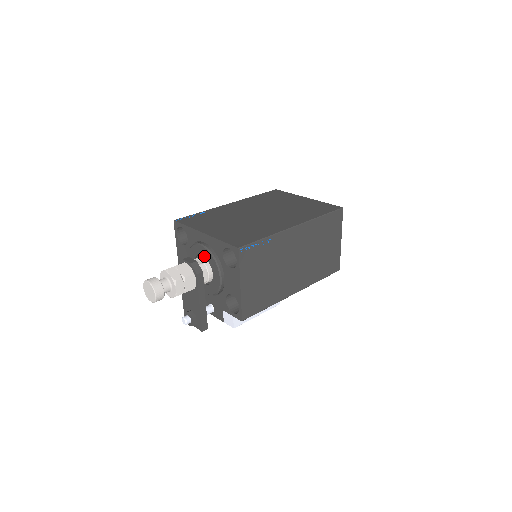
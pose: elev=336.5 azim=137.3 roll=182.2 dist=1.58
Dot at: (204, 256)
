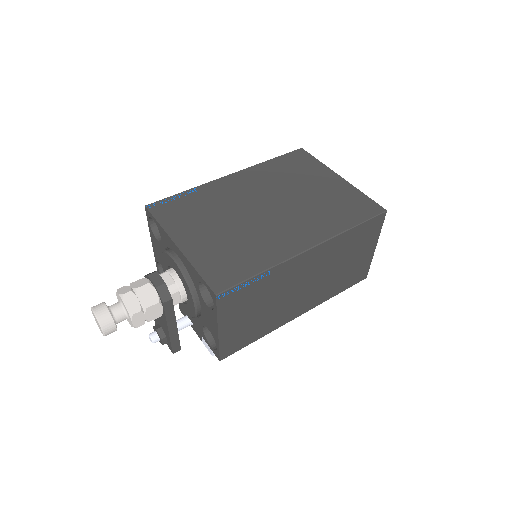
Dot at: (177, 273)
